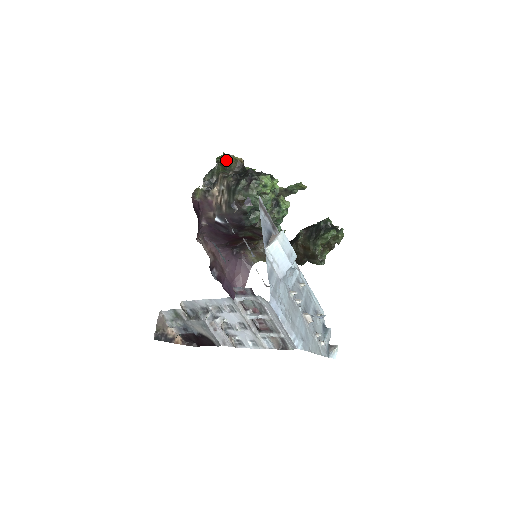
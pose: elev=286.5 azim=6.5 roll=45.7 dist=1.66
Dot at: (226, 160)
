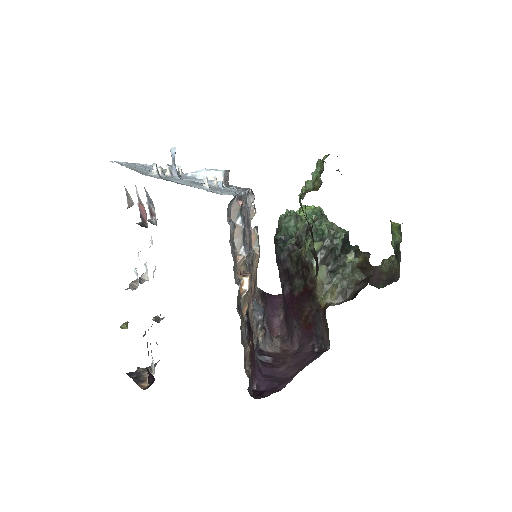
Dot at: occluded
